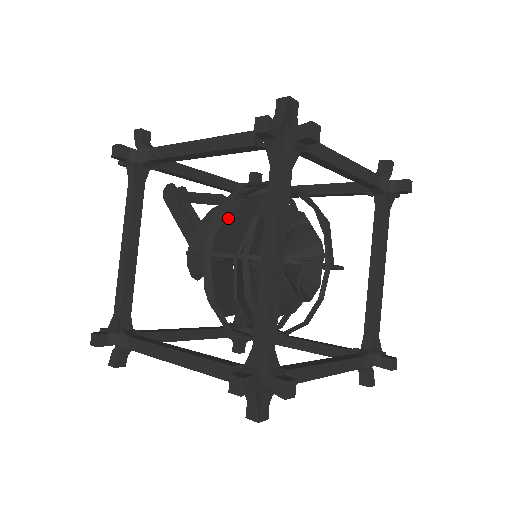
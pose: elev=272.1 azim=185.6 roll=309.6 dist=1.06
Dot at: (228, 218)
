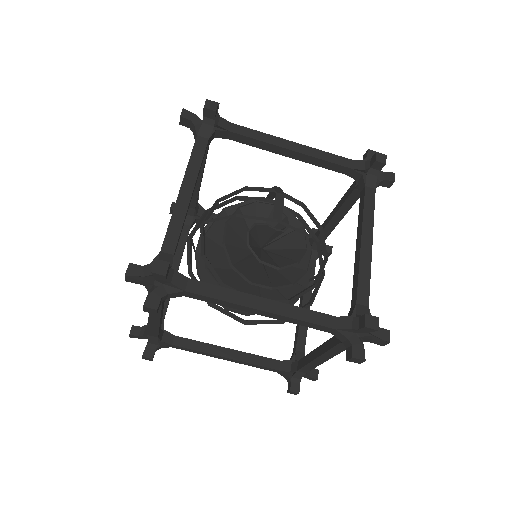
Dot at: occluded
